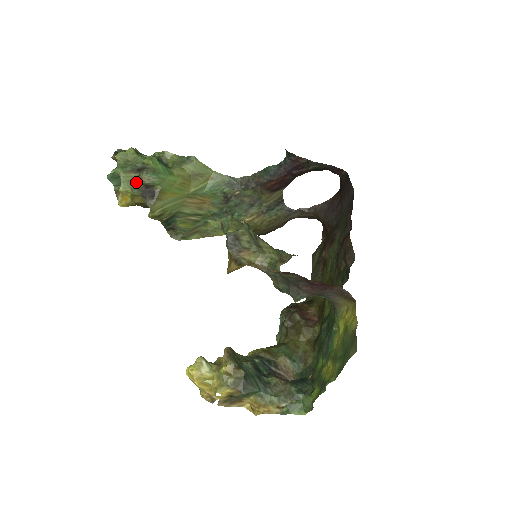
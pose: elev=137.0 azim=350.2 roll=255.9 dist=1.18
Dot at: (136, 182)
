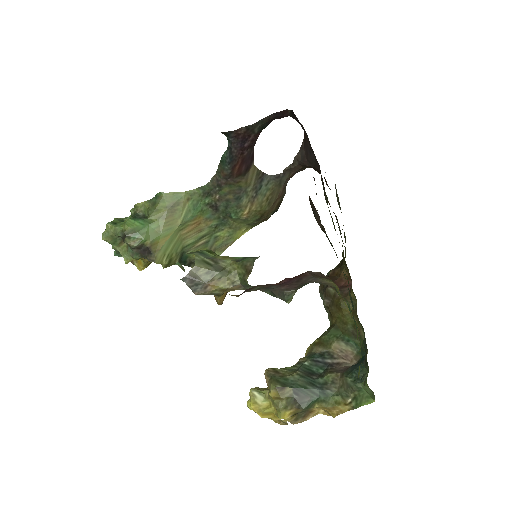
Dot at: (130, 249)
